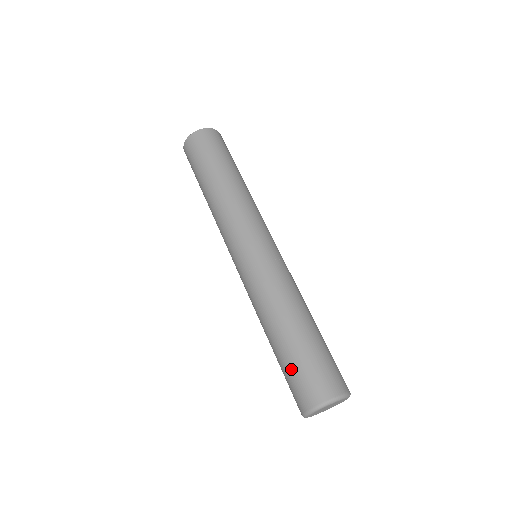
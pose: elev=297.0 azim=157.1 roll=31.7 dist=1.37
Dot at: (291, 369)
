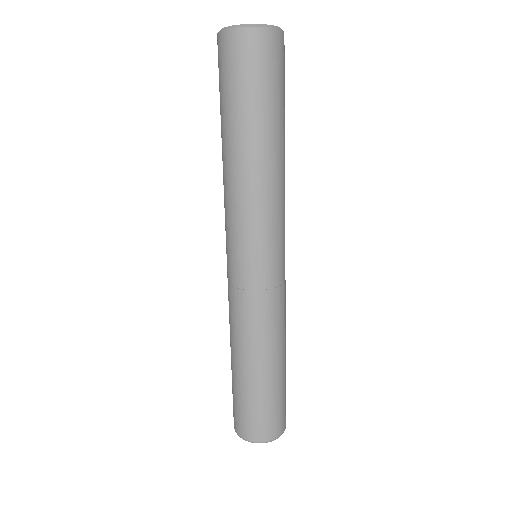
Dot at: occluded
